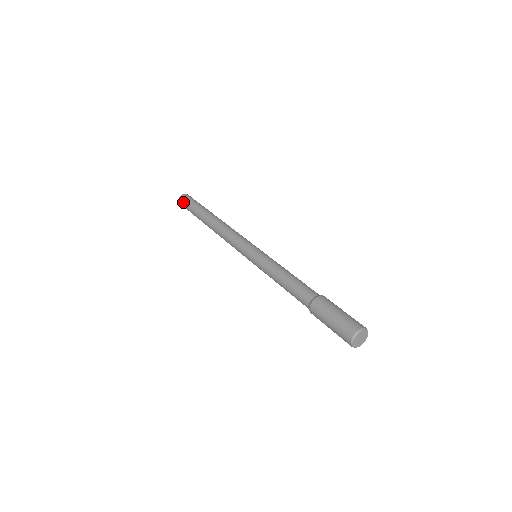
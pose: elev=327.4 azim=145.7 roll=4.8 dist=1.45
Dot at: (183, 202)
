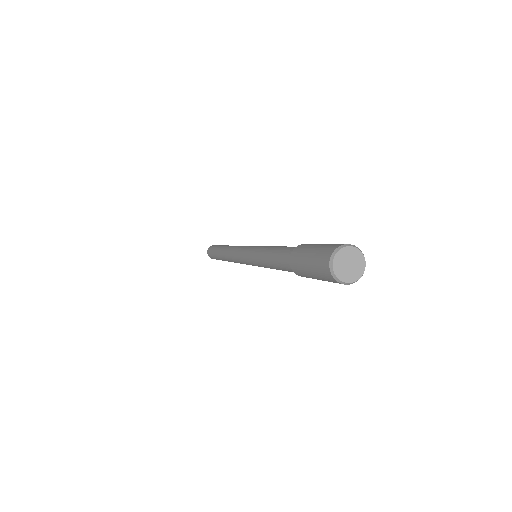
Dot at: (213, 246)
